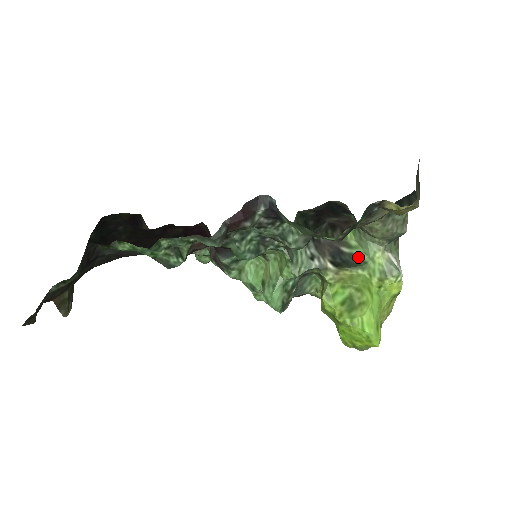
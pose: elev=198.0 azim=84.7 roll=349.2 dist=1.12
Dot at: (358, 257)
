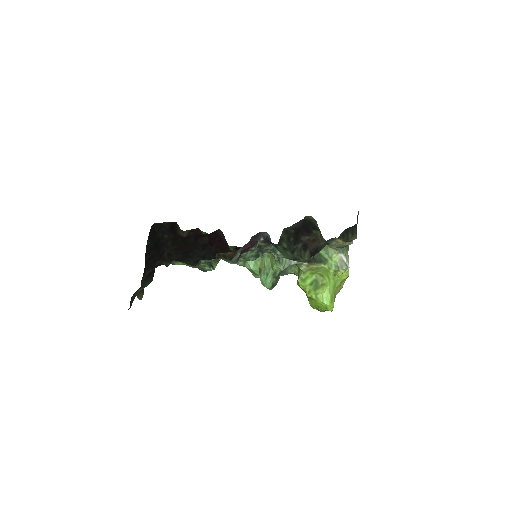
Dot at: (322, 255)
